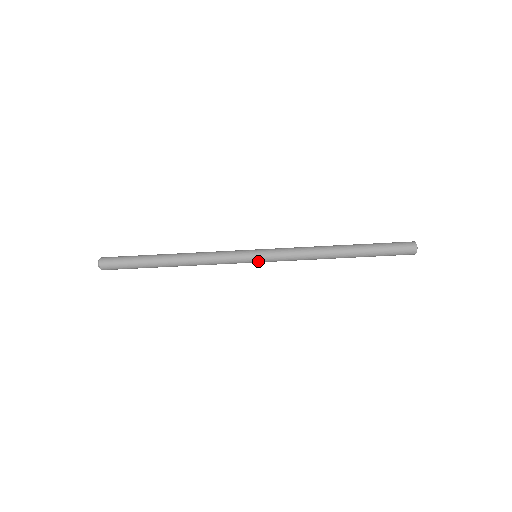
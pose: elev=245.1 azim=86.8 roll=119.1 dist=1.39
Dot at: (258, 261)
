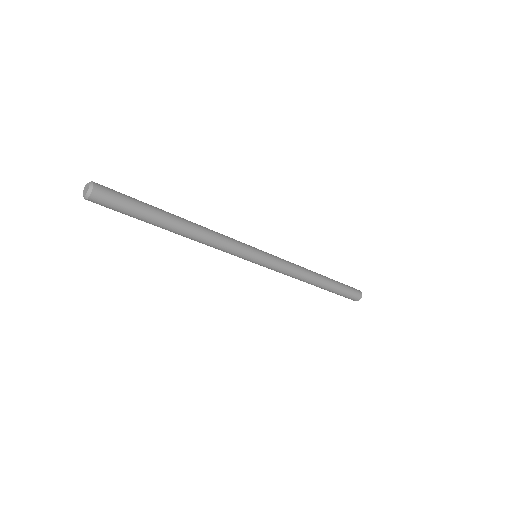
Dot at: occluded
